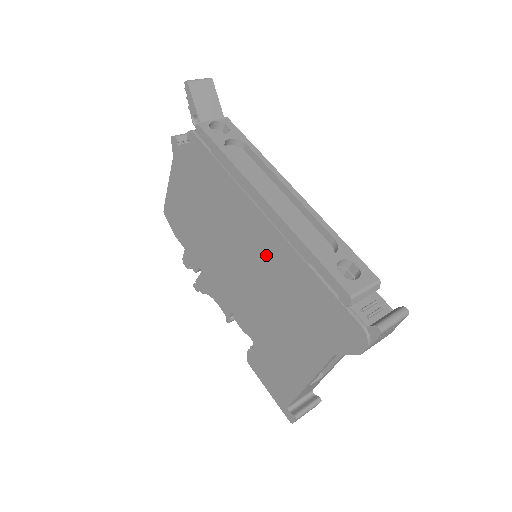
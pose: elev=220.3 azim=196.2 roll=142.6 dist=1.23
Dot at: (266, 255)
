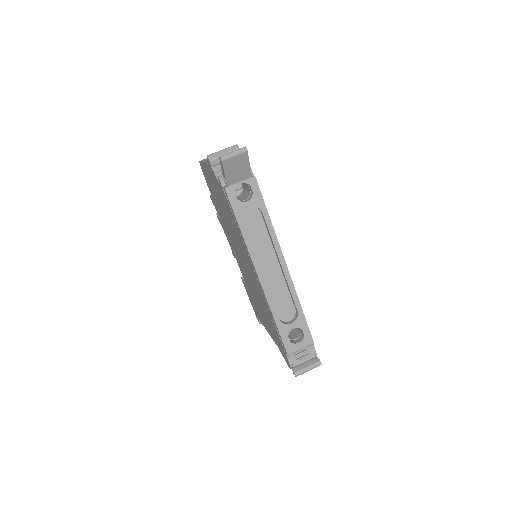
Dot at: (255, 284)
